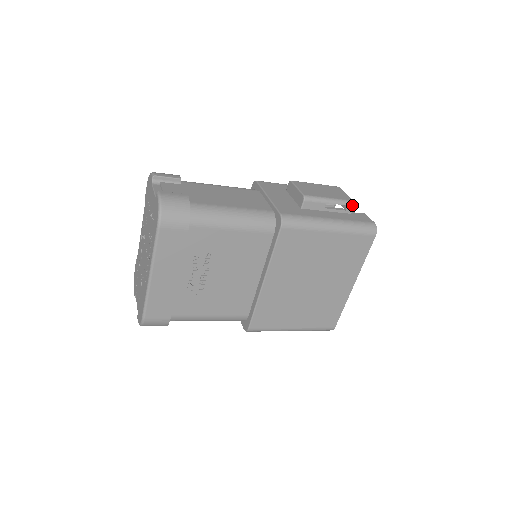
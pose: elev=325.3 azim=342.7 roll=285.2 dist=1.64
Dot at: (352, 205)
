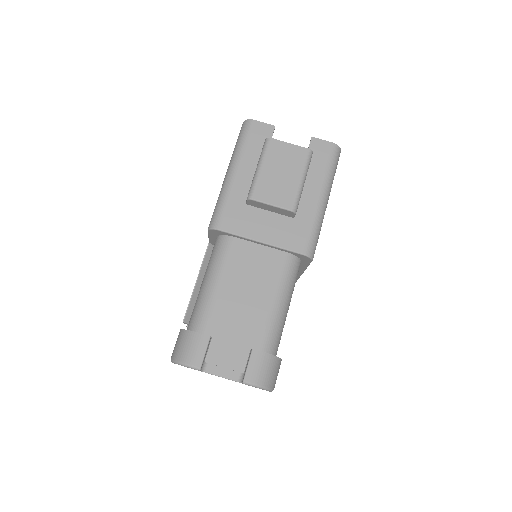
Dot at: occluded
